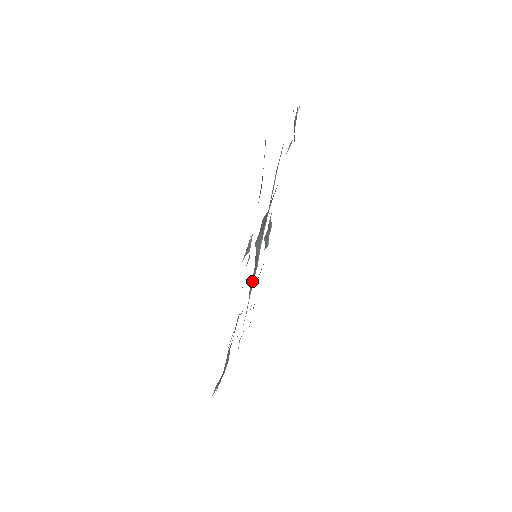
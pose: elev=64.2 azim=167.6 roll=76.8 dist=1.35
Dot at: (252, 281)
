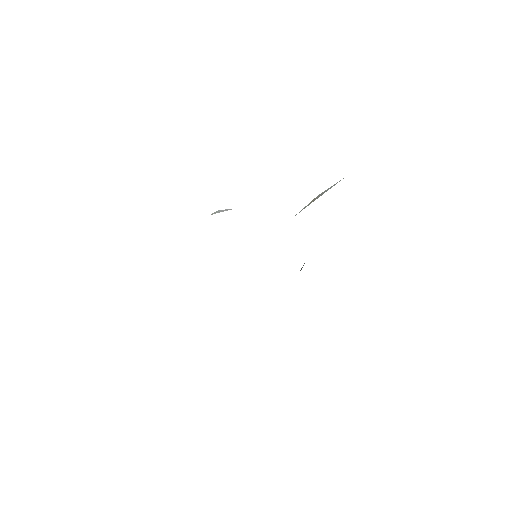
Dot at: occluded
